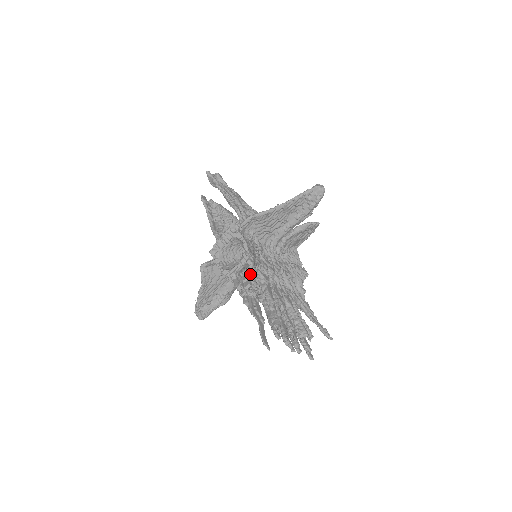
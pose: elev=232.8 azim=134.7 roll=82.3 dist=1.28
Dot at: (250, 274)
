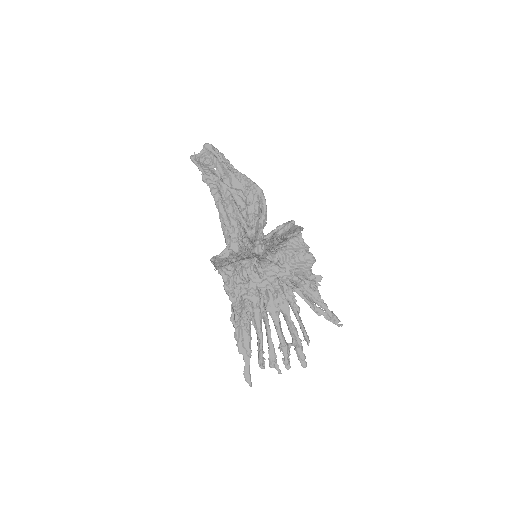
Dot at: (235, 310)
